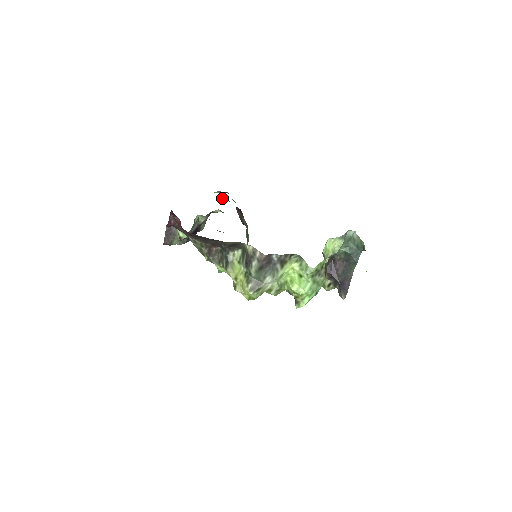
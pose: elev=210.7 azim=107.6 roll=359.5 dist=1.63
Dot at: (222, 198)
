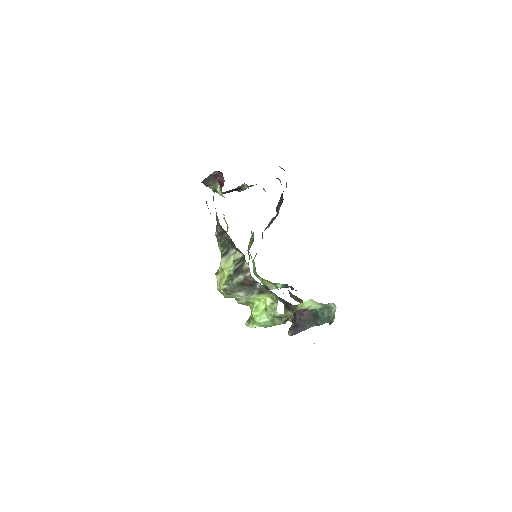
Dot at: (278, 178)
